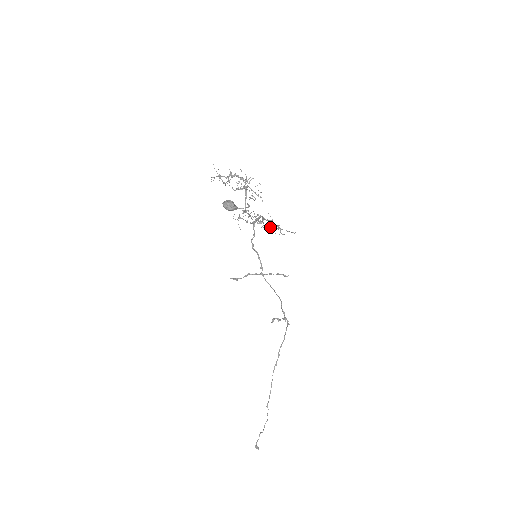
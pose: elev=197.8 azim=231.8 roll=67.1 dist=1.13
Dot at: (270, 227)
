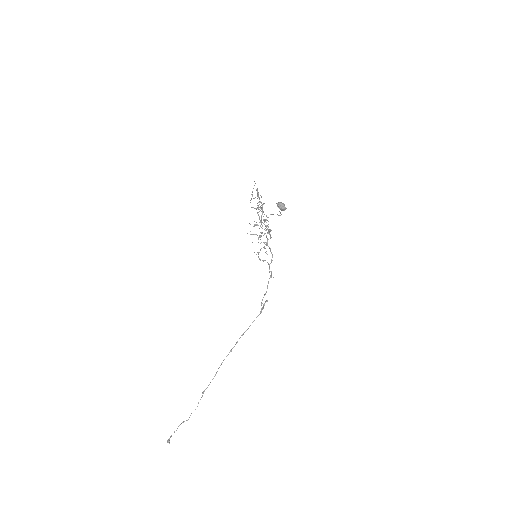
Dot at: occluded
